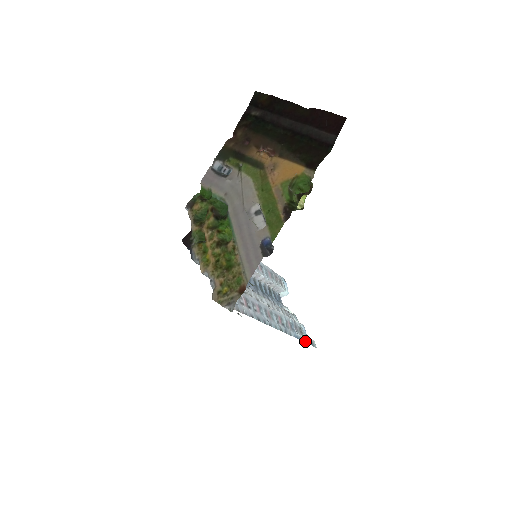
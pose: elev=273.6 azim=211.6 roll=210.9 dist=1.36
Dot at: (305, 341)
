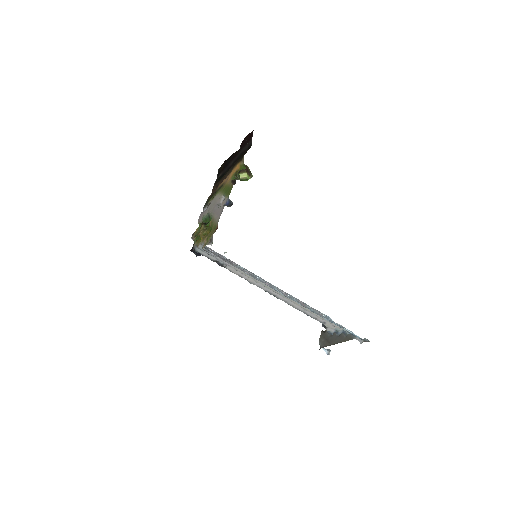
Dot at: (350, 333)
